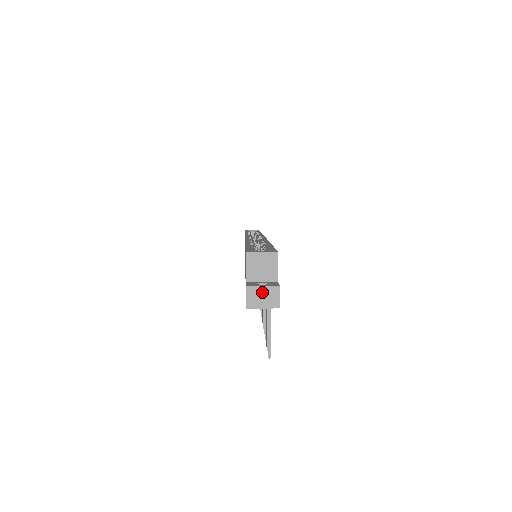
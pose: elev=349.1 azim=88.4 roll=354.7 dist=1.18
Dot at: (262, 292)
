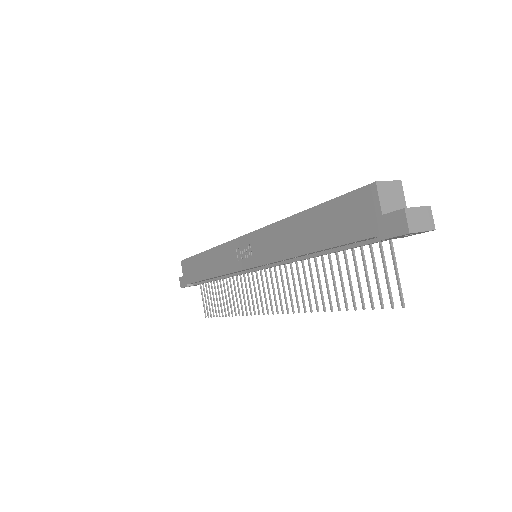
Dot at: (418, 213)
